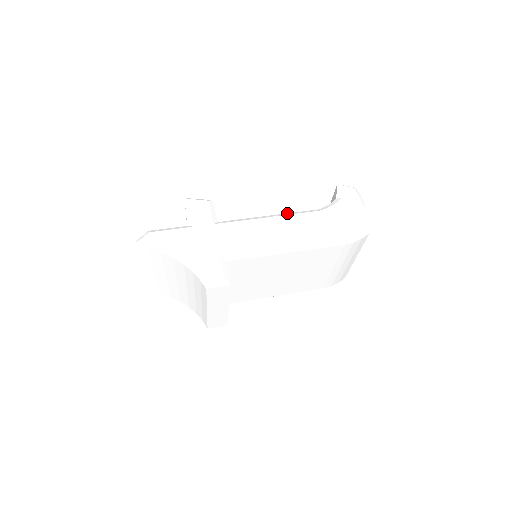
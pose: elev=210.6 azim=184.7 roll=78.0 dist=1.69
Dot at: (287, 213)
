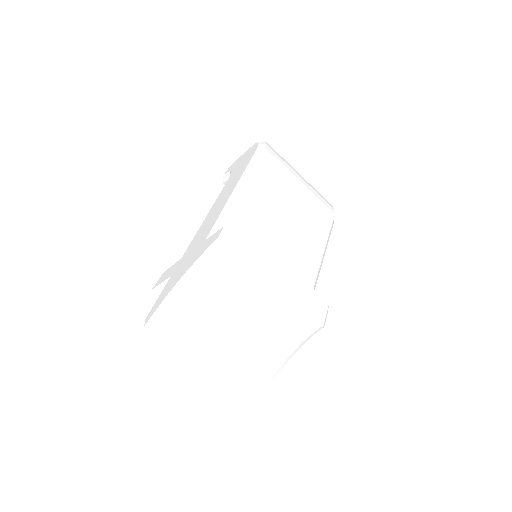
Dot at: occluded
